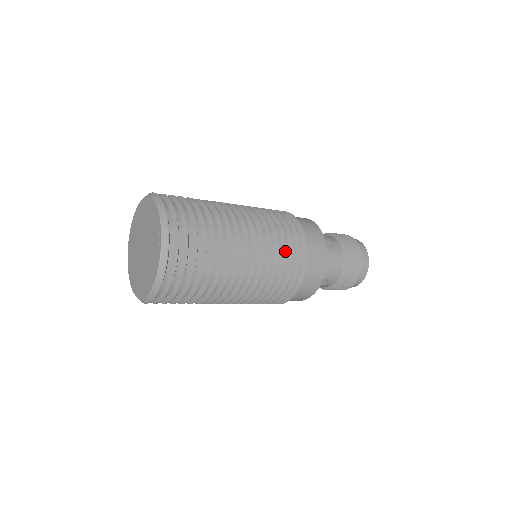
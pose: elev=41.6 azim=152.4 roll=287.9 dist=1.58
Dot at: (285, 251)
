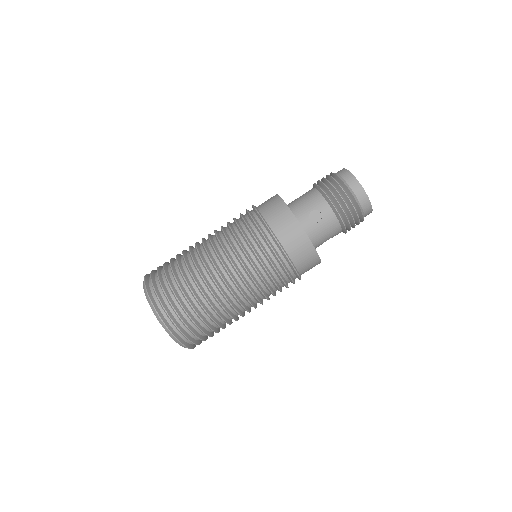
Dot at: (268, 275)
